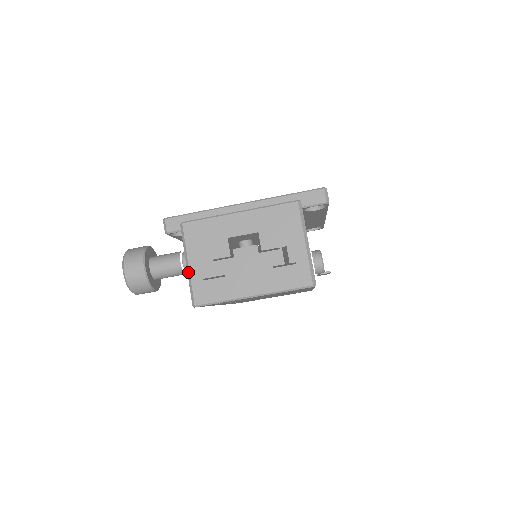
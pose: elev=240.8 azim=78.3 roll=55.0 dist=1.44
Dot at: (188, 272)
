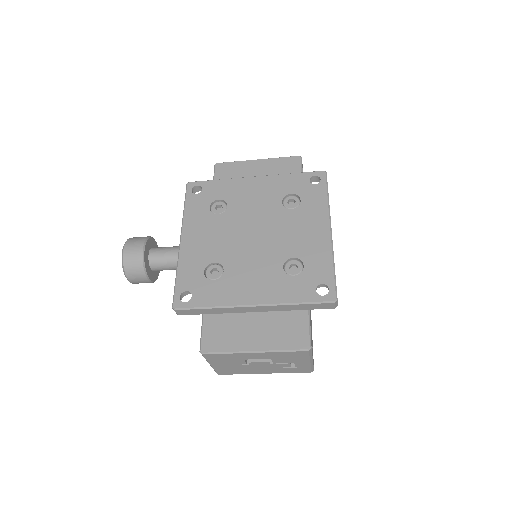
Dot at: (211, 366)
